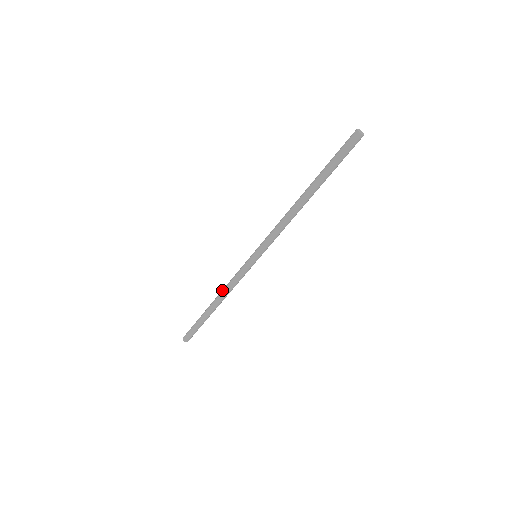
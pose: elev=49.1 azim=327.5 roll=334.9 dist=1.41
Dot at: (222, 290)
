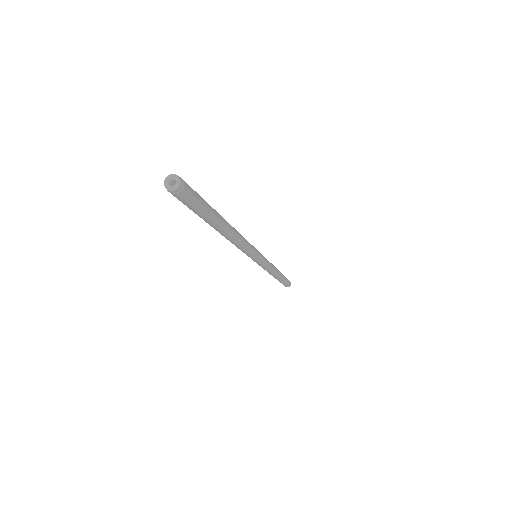
Dot at: occluded
